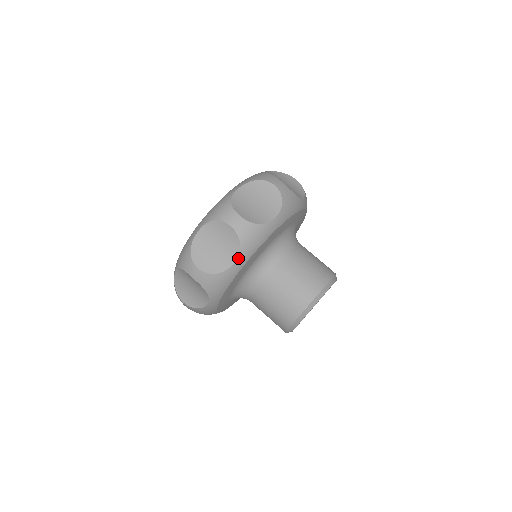
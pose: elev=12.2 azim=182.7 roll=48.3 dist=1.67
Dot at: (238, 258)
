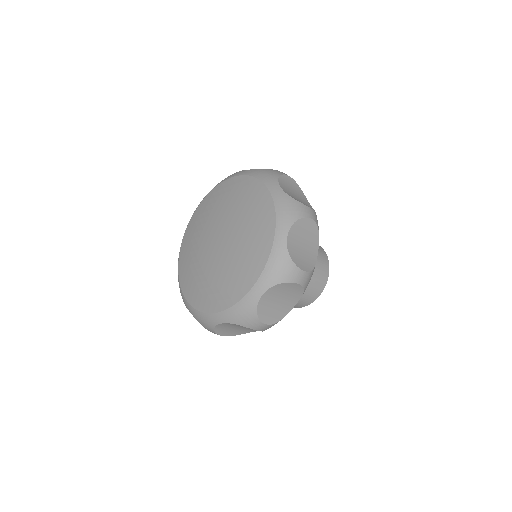
Dot at: occluded
